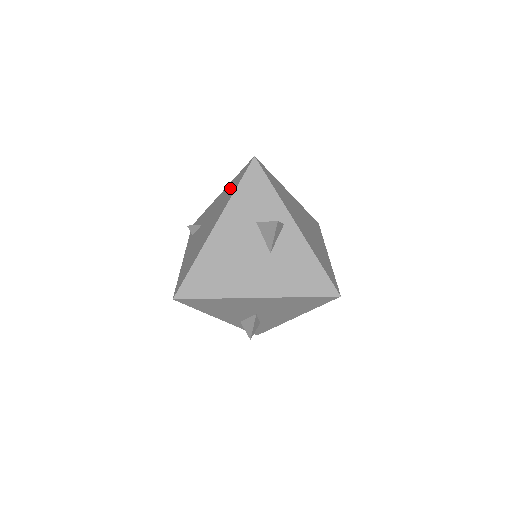
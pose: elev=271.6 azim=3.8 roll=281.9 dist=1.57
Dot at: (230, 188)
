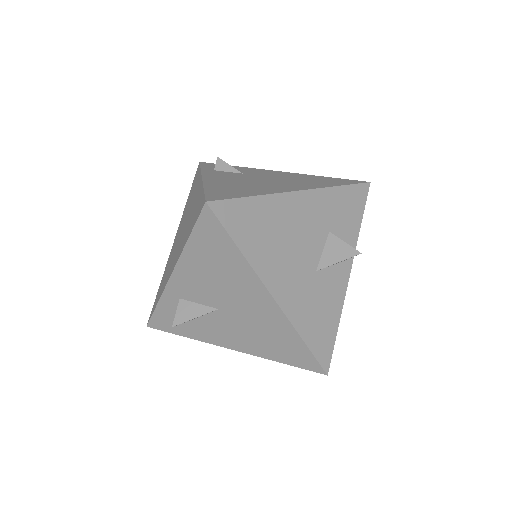
Dot at: (318, 178)
